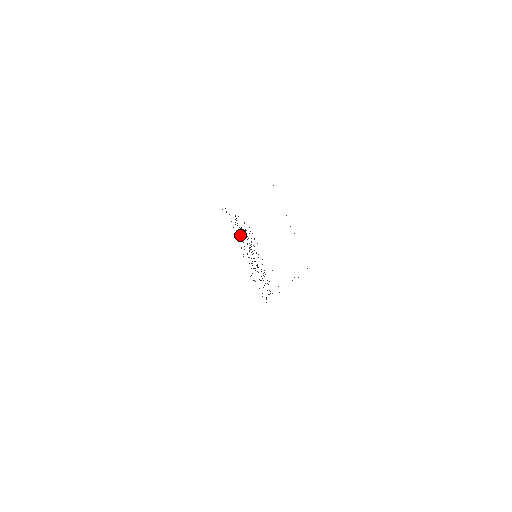
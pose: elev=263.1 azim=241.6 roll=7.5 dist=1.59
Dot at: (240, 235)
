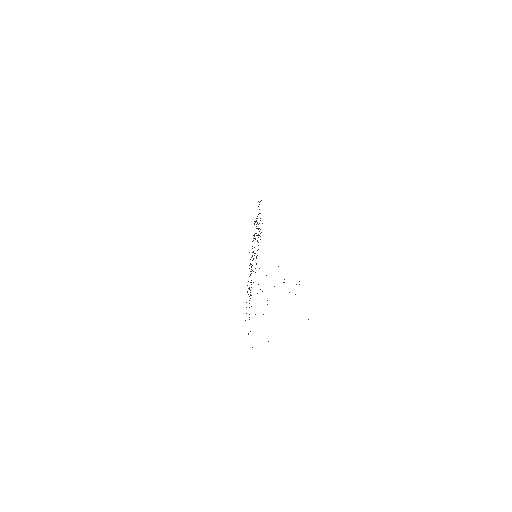
Dot at: occluded
